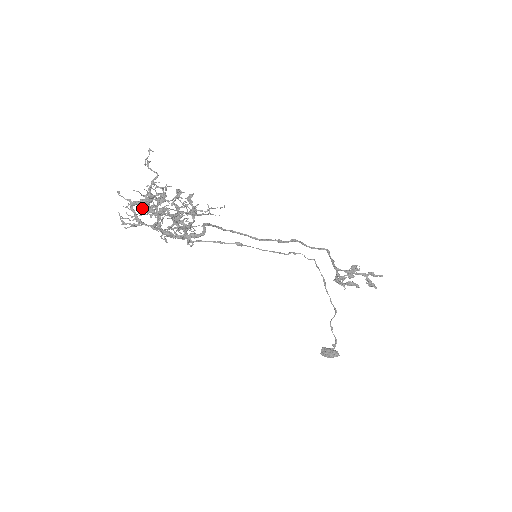
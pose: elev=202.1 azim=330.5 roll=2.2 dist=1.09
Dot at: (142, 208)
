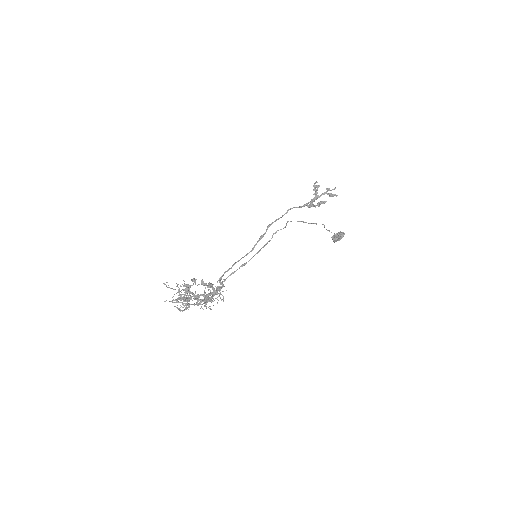
Dot at: (184, 301)
